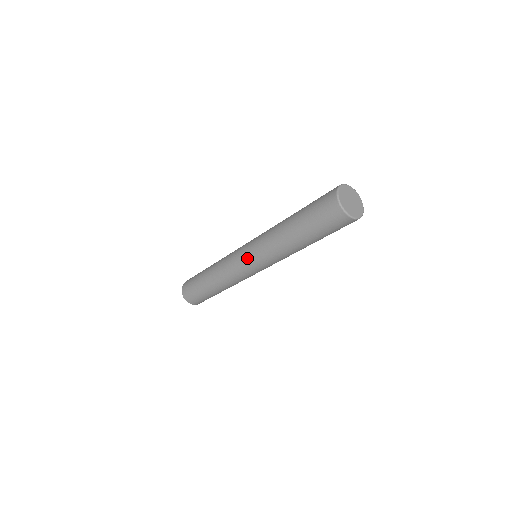
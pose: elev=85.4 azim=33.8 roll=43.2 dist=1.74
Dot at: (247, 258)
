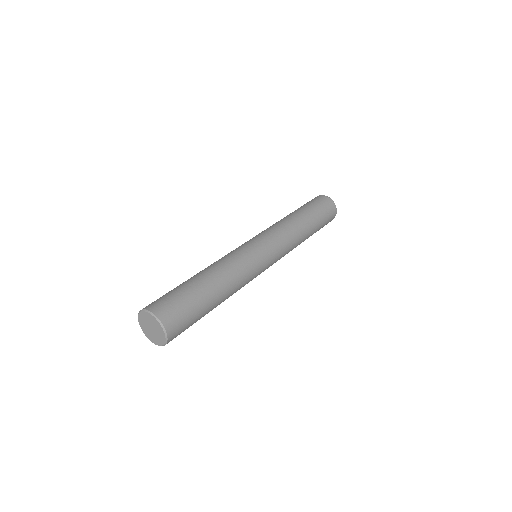
Dot at: (257, 239)
